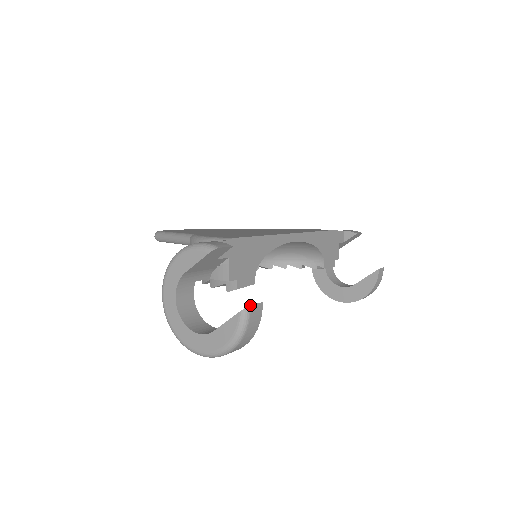
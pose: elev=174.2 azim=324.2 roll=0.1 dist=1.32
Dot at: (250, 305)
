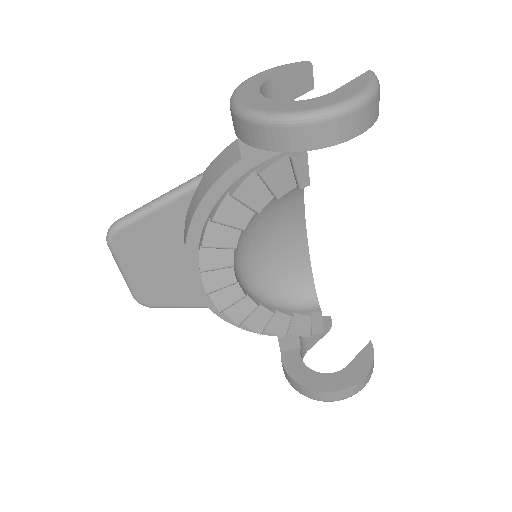
Dot at: occluded
